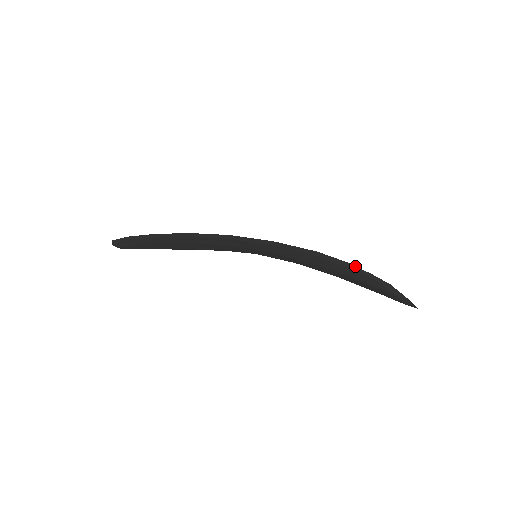
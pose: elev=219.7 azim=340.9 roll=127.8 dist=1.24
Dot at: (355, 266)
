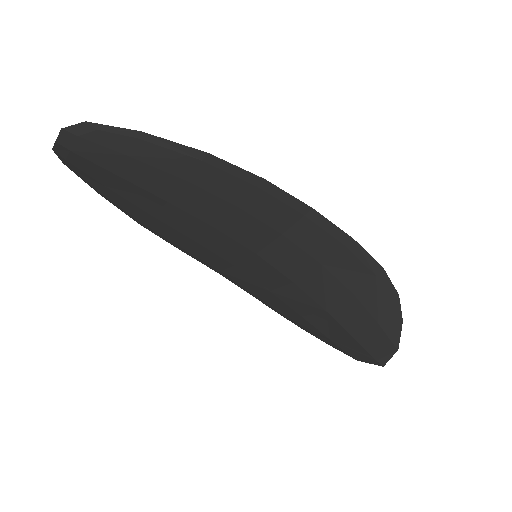
Dot at: (398, 298)
